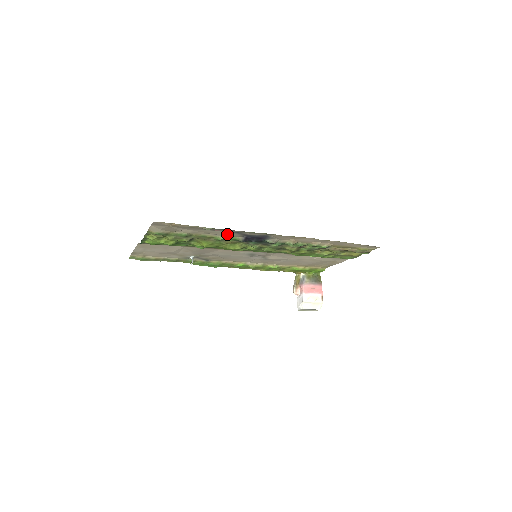
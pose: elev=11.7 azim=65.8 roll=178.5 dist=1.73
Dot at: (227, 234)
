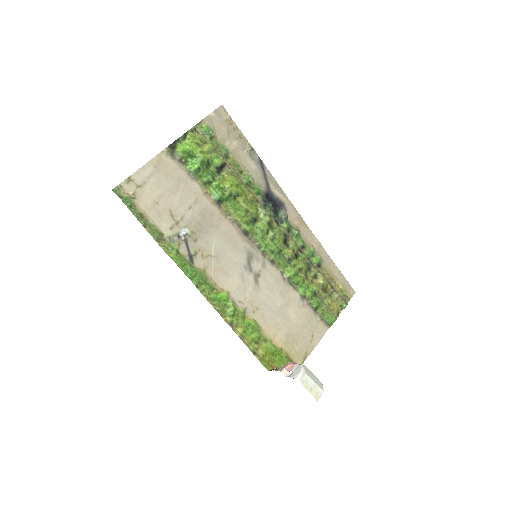
Dot at: (256, 176)
